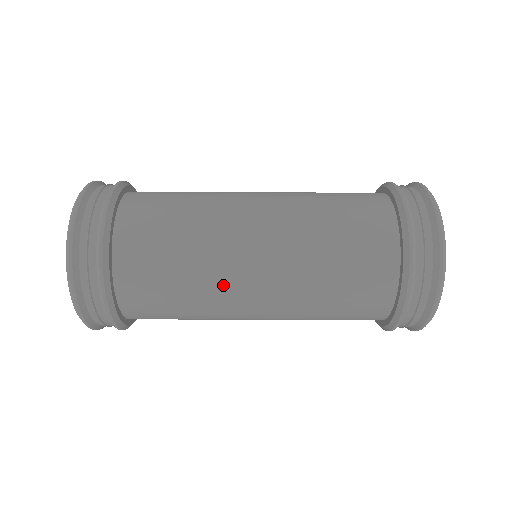
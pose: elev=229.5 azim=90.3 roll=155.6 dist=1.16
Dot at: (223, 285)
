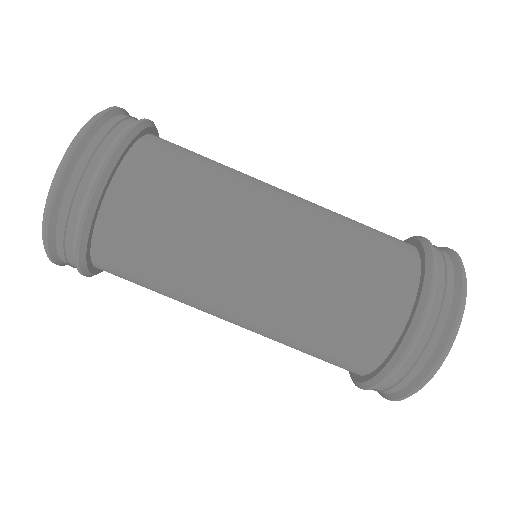
Dot at: (240, 206)
